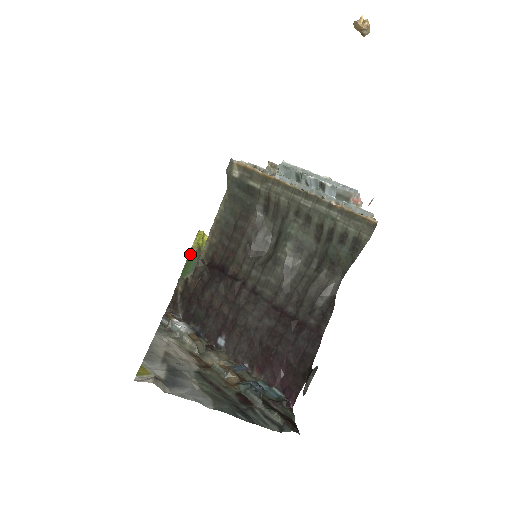
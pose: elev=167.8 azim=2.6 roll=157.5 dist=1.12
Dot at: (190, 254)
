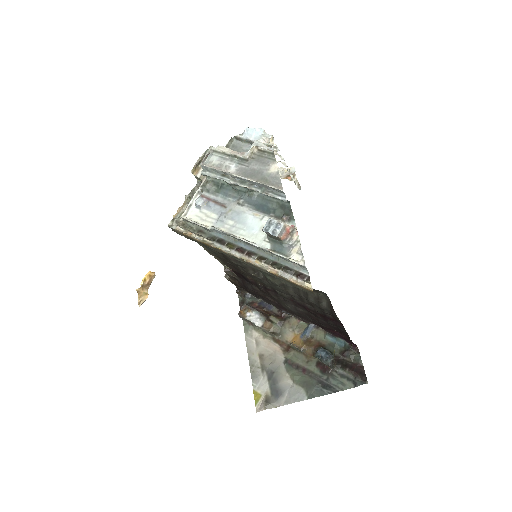
Dot at: occluded
